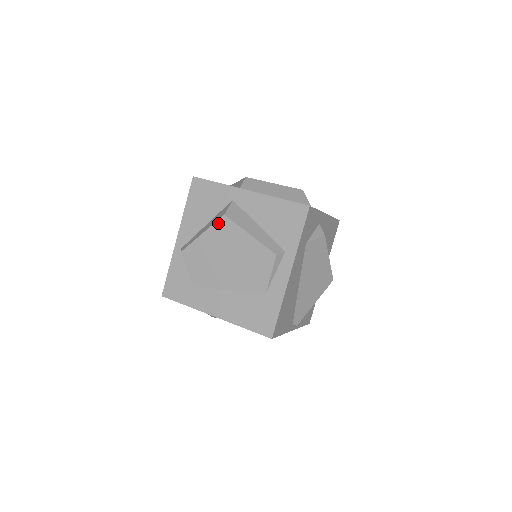
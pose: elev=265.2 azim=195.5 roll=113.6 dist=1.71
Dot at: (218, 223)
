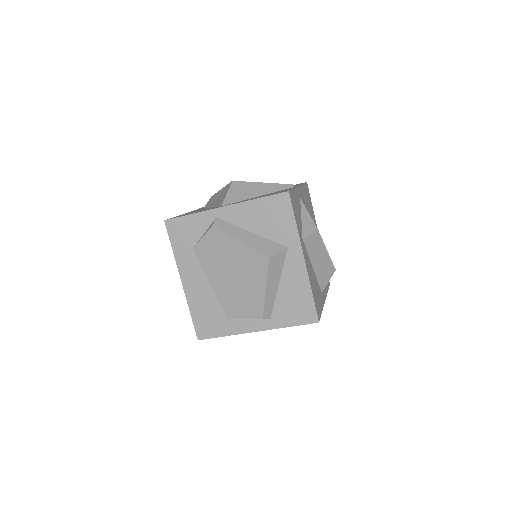
Dot at: (259, 255)
